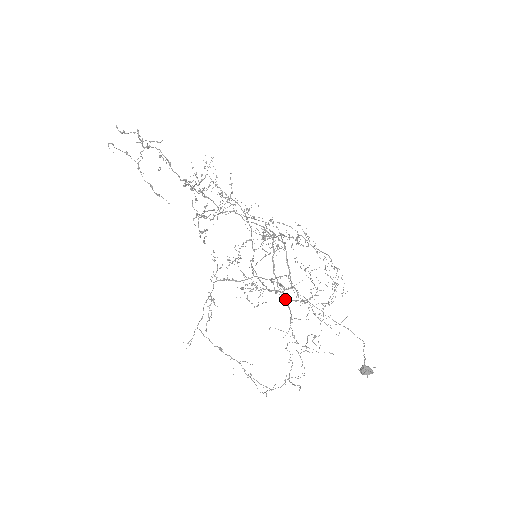
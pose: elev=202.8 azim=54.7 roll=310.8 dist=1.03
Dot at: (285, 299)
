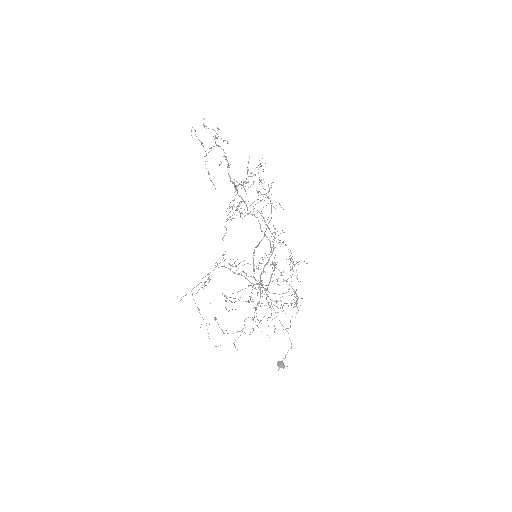
Dot at: (260, 292)
